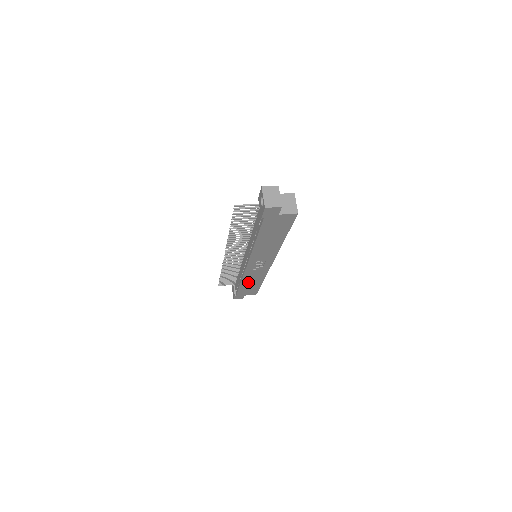
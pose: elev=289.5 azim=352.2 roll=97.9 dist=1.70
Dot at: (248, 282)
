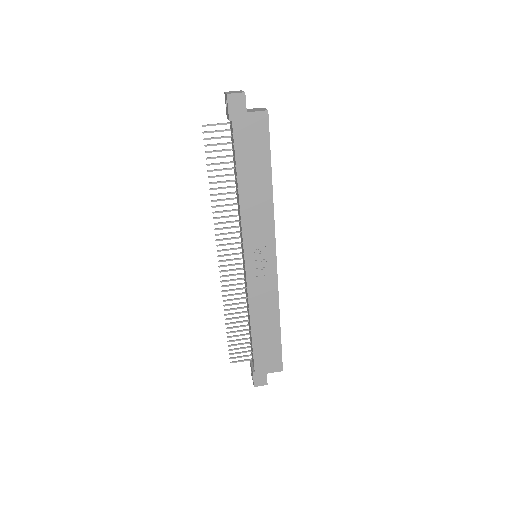
Dot at: (260, 322)
